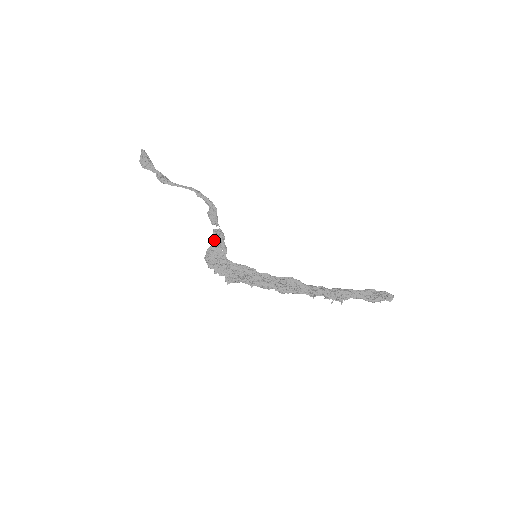
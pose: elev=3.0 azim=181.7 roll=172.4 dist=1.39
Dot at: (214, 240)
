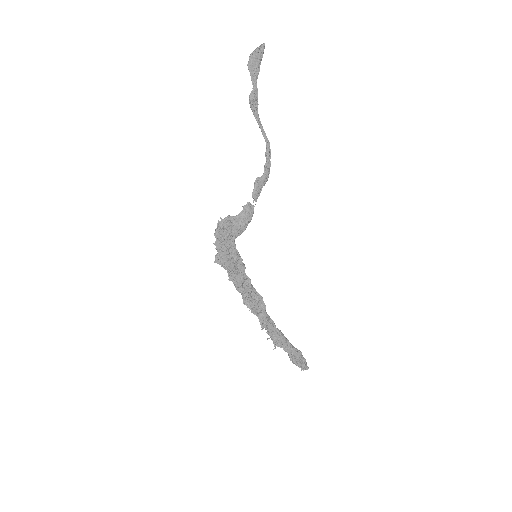
Dot at: (241, 214)
